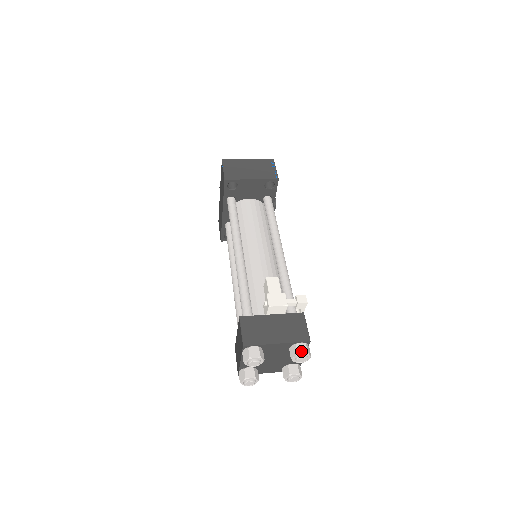
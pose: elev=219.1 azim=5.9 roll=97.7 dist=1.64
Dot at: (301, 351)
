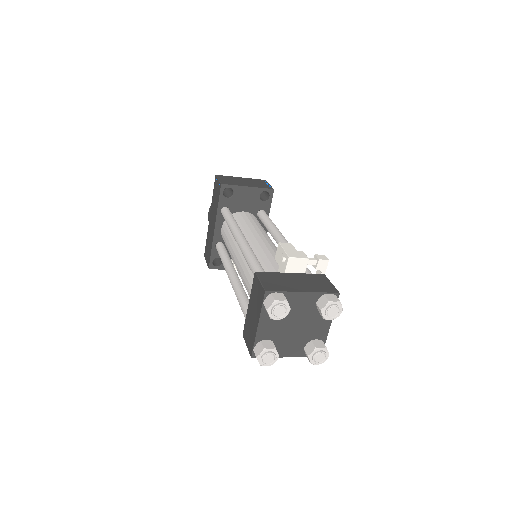
Dot at: (332, 299)
